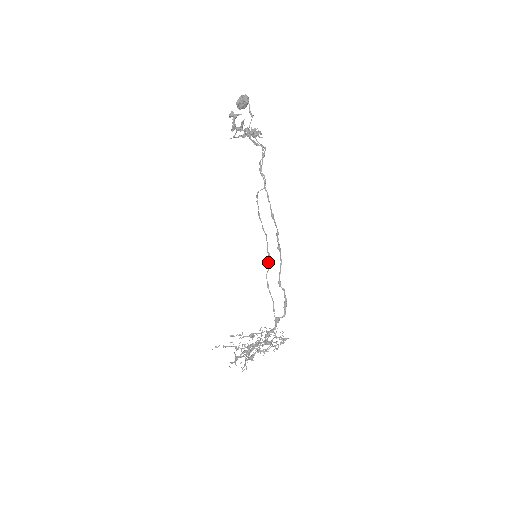
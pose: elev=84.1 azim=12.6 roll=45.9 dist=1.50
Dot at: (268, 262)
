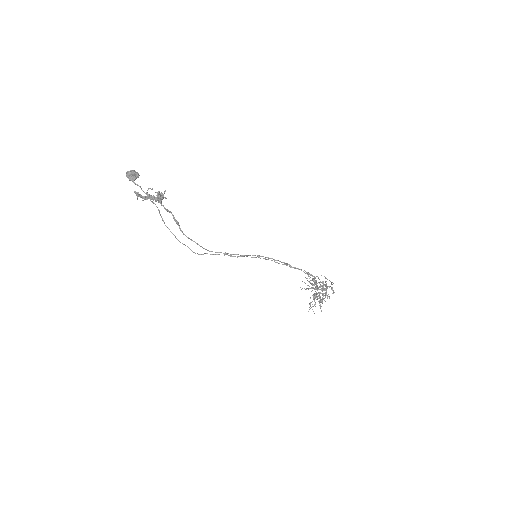
Dot at: occluded
